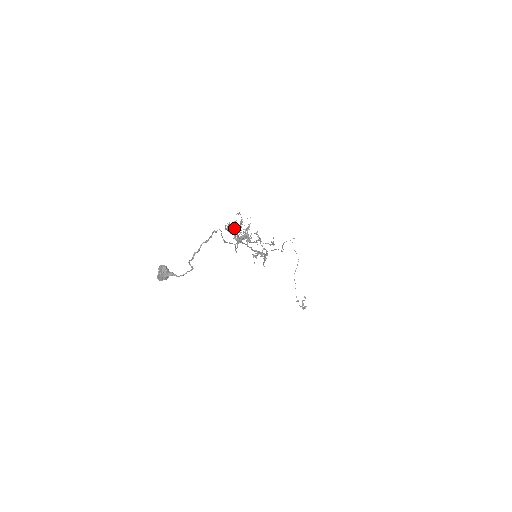
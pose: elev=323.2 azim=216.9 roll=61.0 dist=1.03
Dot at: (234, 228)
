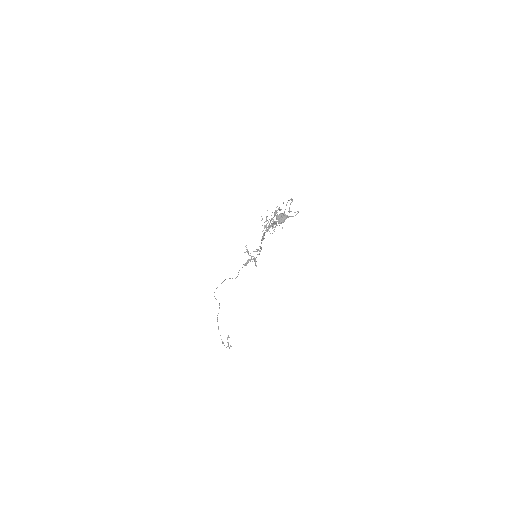
Dot at: (280, 210)
